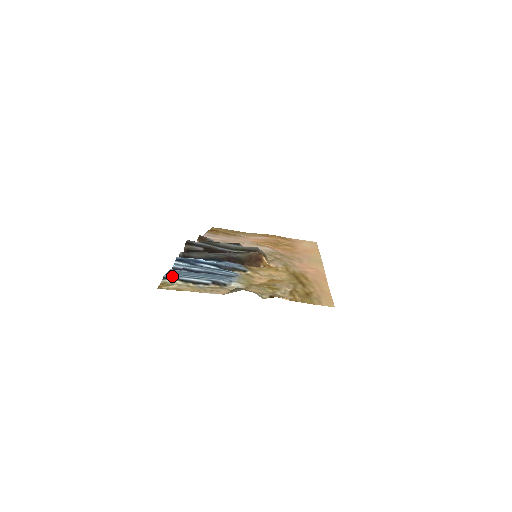
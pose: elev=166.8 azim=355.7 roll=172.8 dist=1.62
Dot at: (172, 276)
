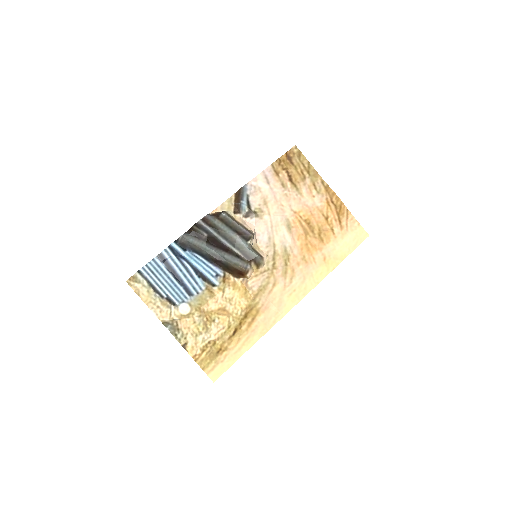
Dot at: (145, 273)
